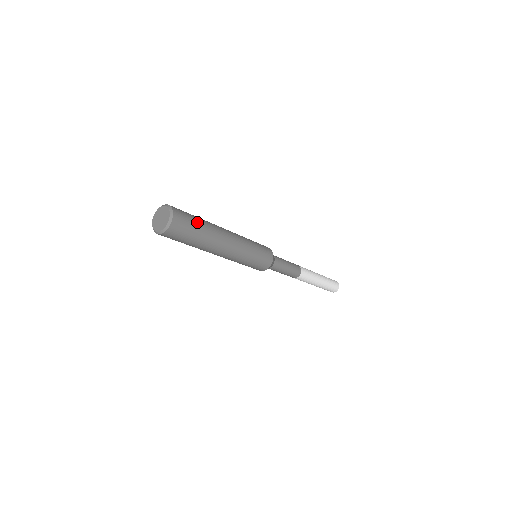
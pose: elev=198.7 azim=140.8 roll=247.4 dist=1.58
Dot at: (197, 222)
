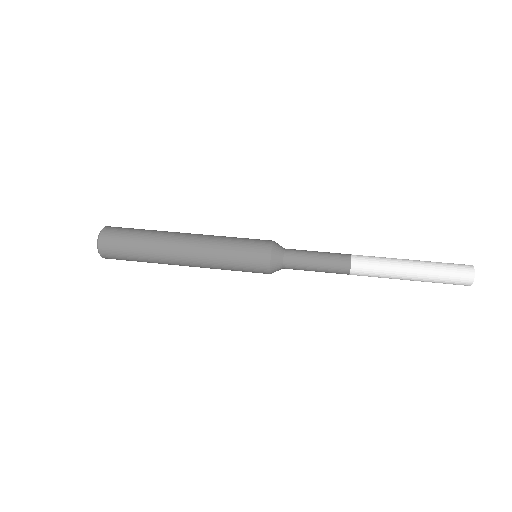
Dot at: (132, 256)
